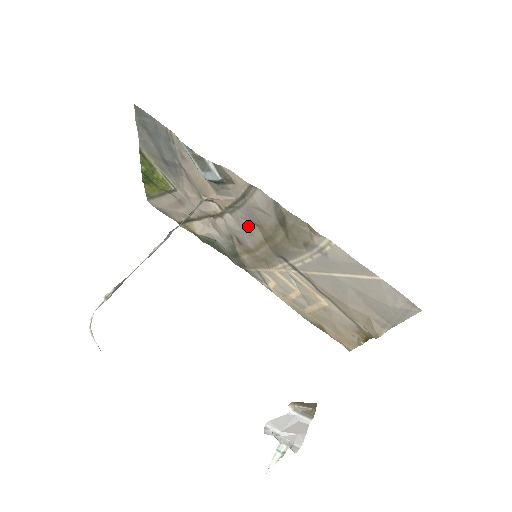
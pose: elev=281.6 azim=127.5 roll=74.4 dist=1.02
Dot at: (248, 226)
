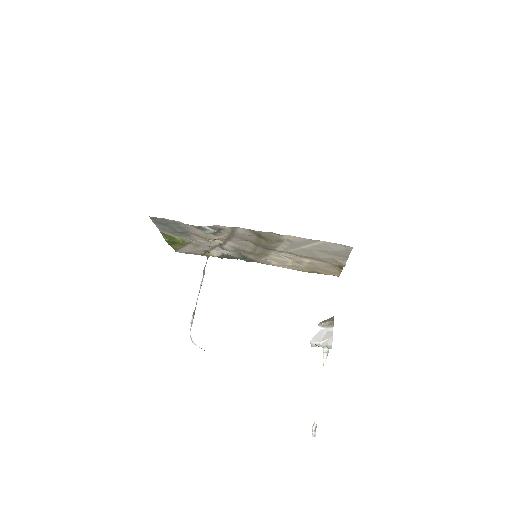
Dot at: (243, 243)
